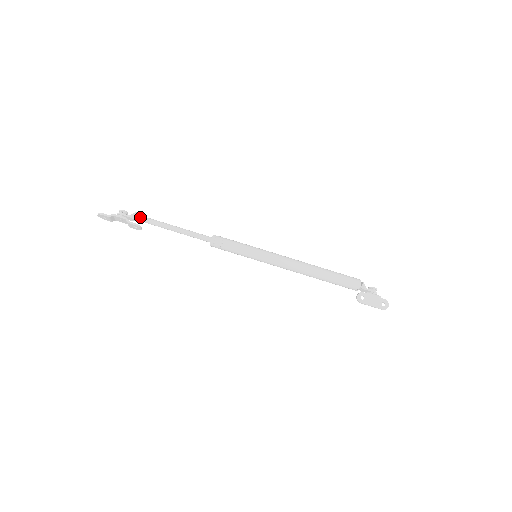
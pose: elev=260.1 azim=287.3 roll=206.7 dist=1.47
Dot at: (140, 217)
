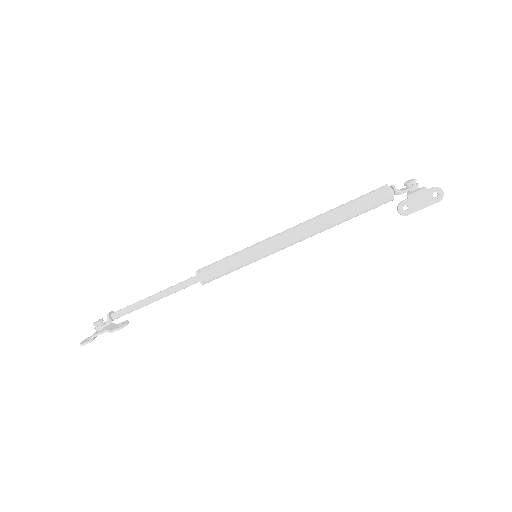
Dot at: (116, 316)
